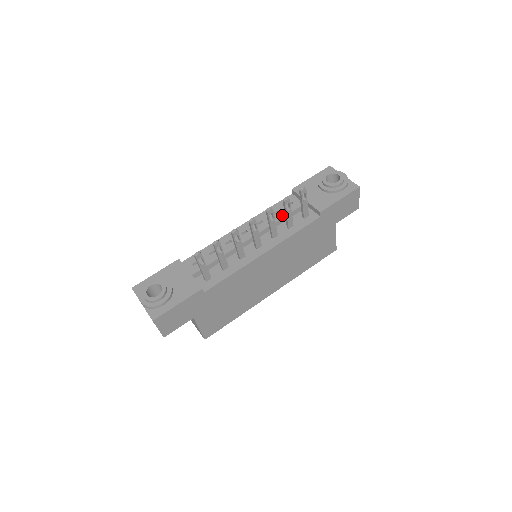
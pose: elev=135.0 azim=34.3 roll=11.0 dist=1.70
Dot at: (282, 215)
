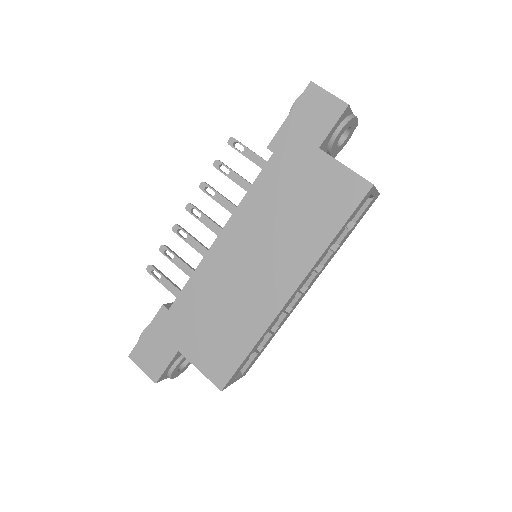
Dot at: occluded
